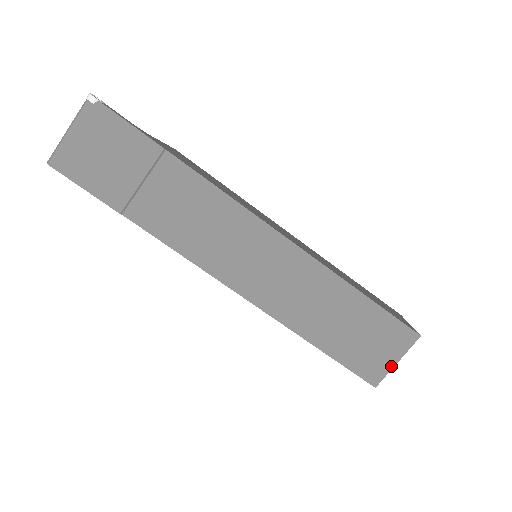
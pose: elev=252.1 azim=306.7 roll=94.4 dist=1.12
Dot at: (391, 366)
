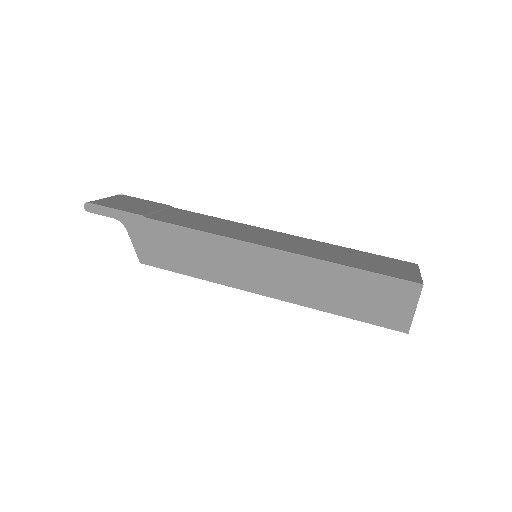
Dot at: (418, 275)
